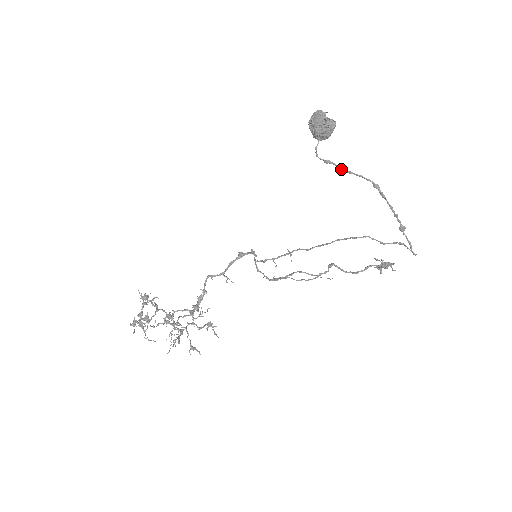
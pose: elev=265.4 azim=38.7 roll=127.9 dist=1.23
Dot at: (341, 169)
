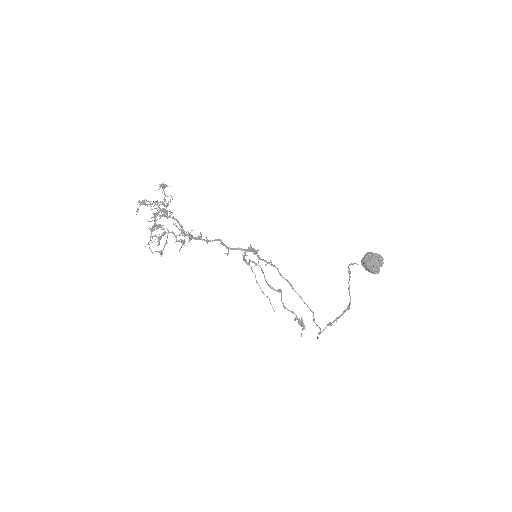
Dot at: occluded
